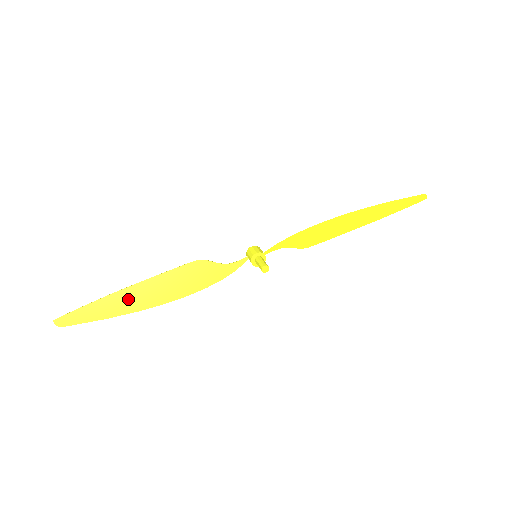
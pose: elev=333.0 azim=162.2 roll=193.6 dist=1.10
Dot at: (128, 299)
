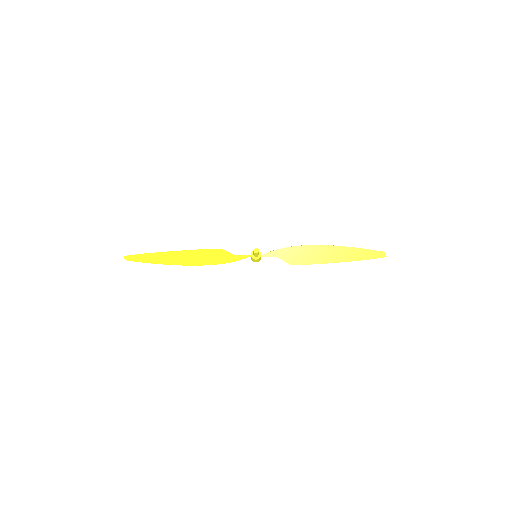
Dot at: (170, 257)
